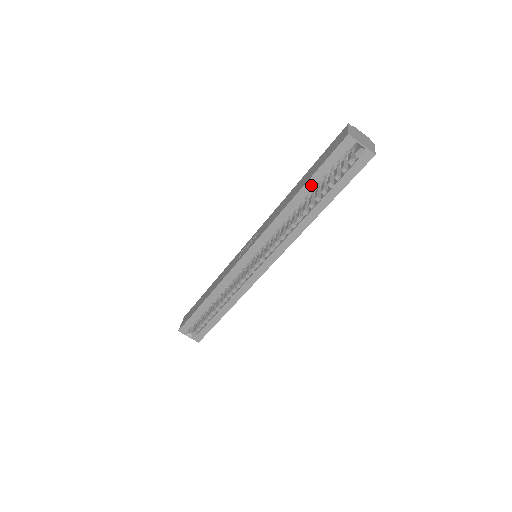
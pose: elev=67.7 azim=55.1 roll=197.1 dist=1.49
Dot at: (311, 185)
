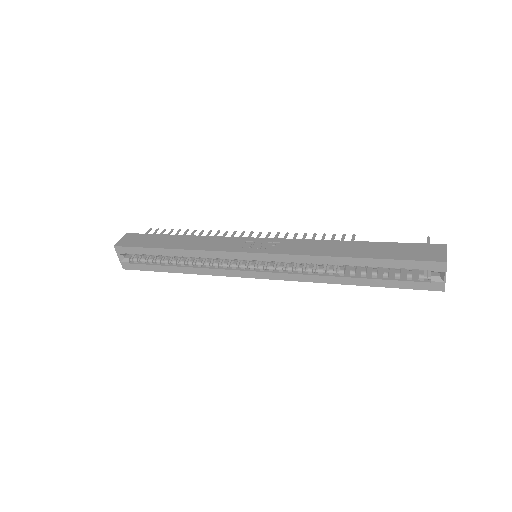
Dot at: (373, 263)
